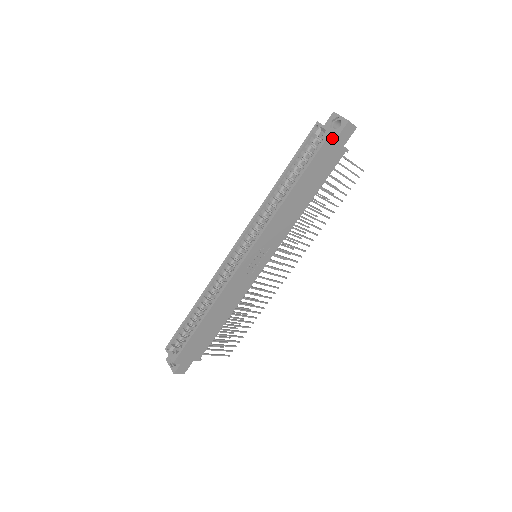
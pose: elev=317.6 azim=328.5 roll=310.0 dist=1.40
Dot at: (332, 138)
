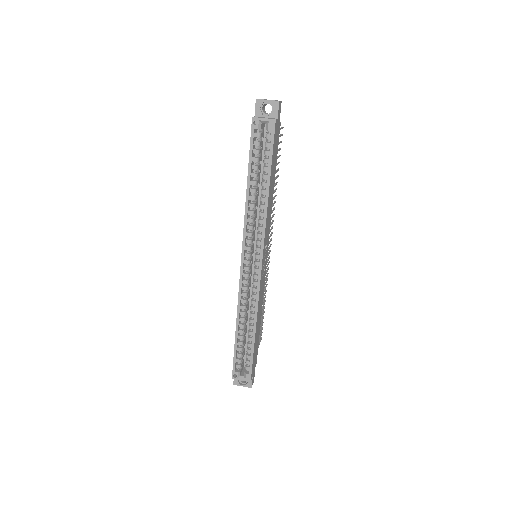
Dot at: (276, 125)
